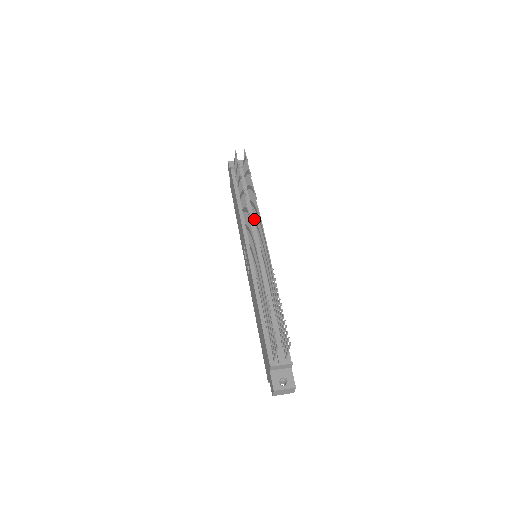
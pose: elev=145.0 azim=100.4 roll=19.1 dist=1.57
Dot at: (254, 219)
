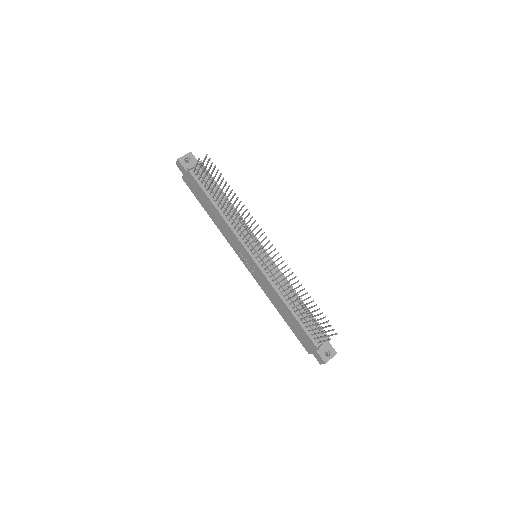
Dot at: (241, 222)
